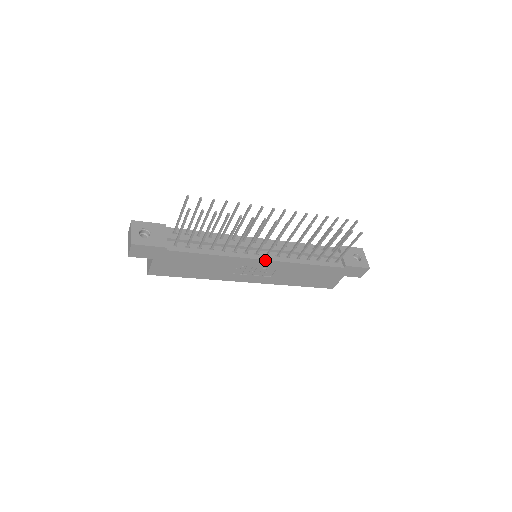
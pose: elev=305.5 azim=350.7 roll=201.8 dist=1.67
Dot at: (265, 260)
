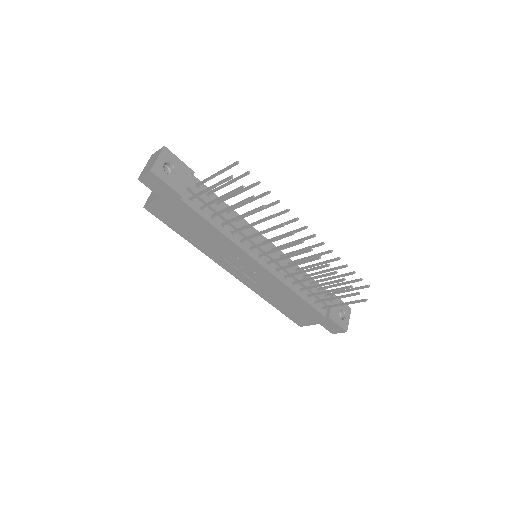
Dot at: (263, 267)
